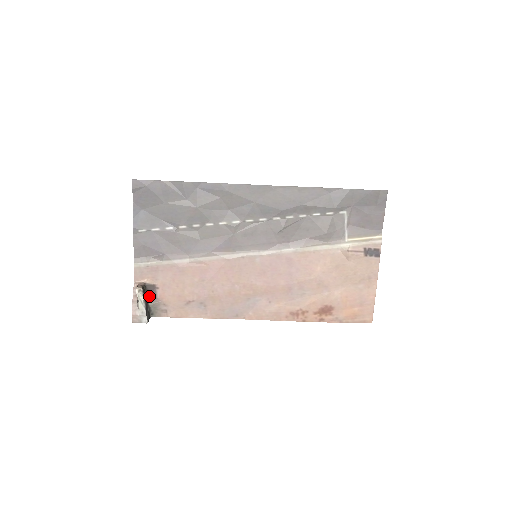
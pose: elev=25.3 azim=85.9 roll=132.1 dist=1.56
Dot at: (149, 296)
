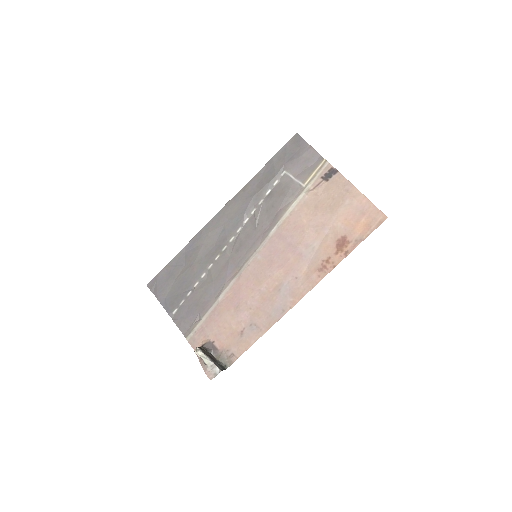
Dot at: (212, 353)
